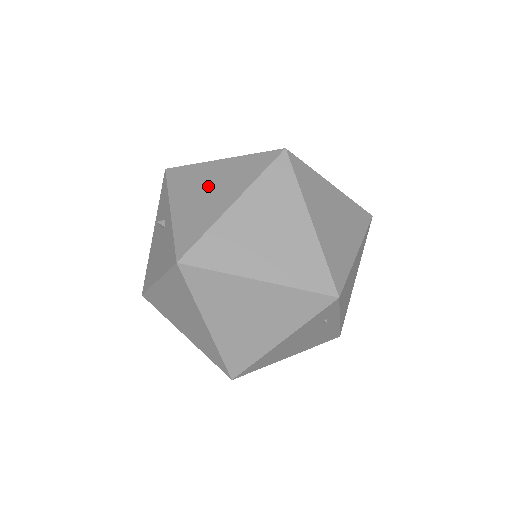
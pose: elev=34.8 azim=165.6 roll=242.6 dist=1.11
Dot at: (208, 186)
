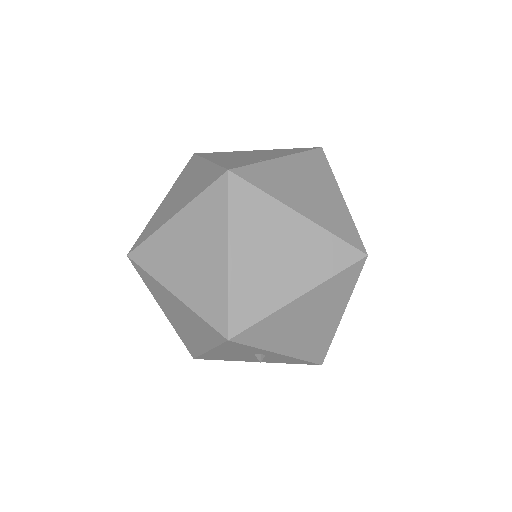
Dot at: (307, 321)
